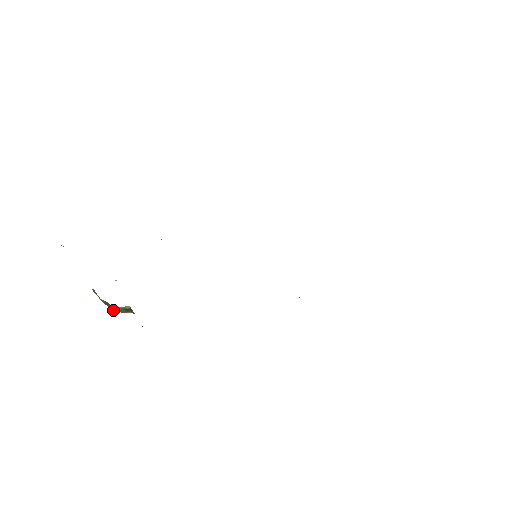
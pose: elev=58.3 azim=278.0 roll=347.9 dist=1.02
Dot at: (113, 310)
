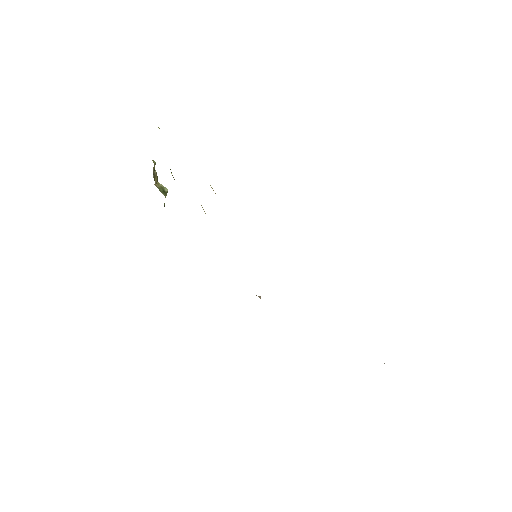
Dot at: (156, 183)
